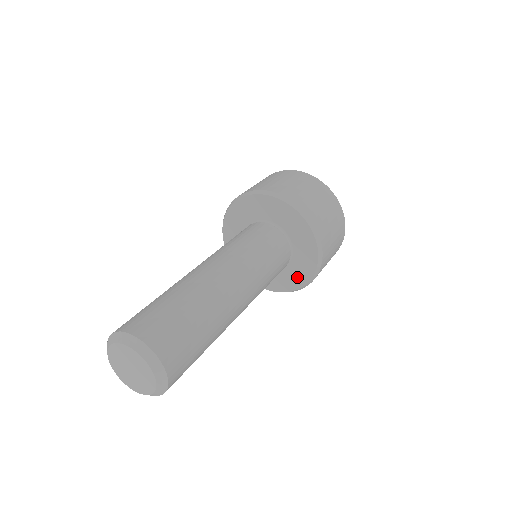
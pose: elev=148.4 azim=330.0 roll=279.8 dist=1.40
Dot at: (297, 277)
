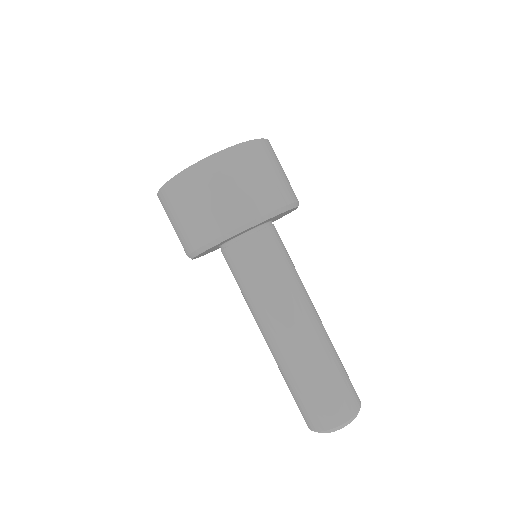
Dot at: occluded
